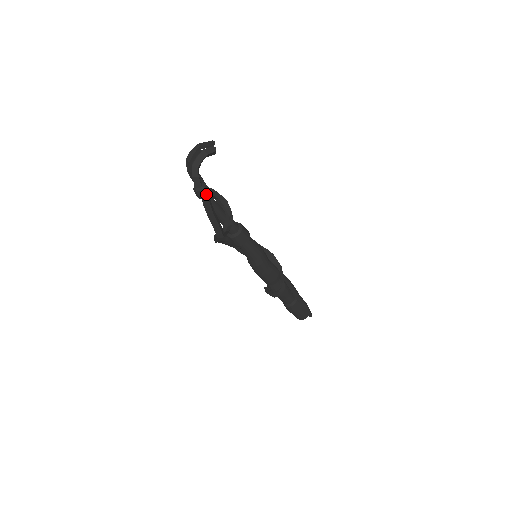
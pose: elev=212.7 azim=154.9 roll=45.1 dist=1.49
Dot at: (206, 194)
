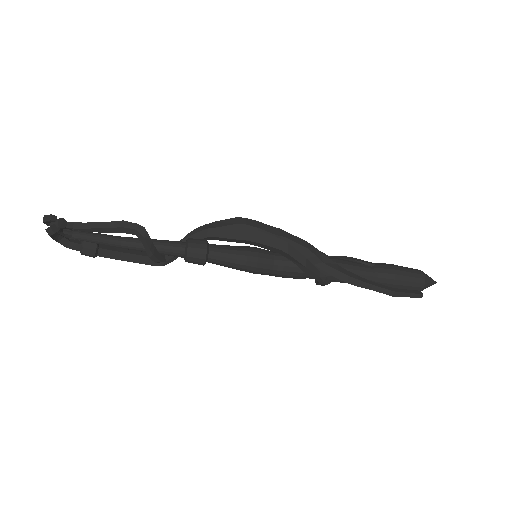
Dot at: (90, 256)
